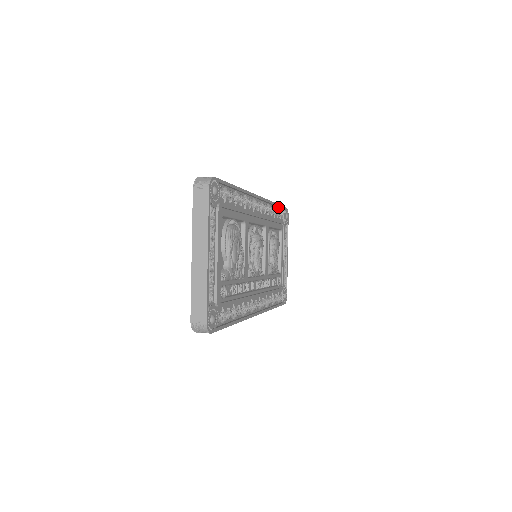
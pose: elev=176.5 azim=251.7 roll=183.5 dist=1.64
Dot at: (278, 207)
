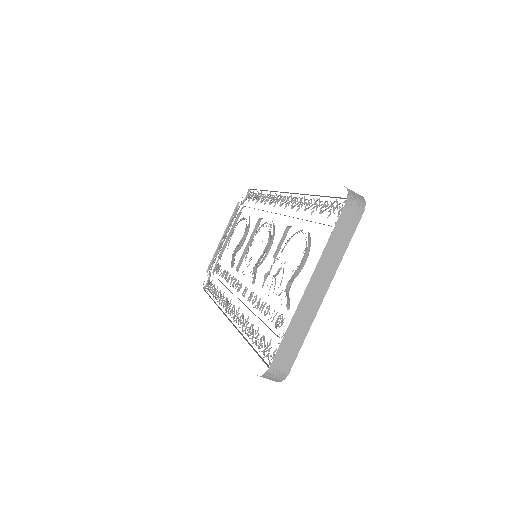
Dot at: (255, 189)
